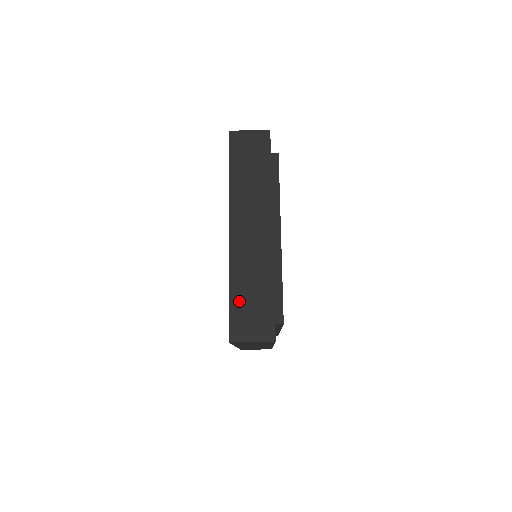
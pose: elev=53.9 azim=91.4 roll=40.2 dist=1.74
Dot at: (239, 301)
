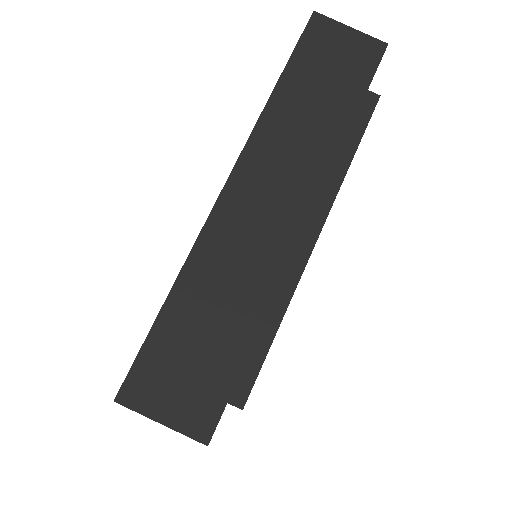
Dot at: (177, 326)
